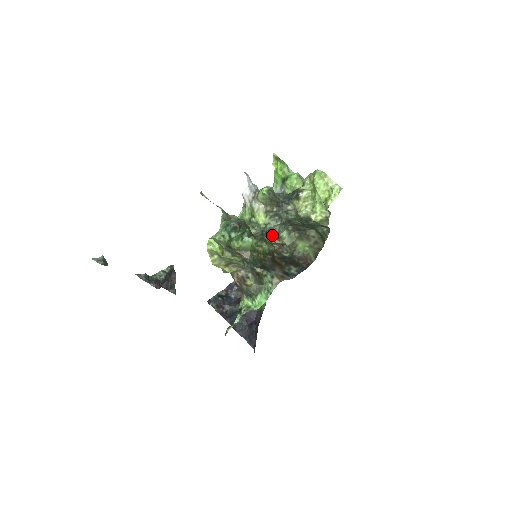
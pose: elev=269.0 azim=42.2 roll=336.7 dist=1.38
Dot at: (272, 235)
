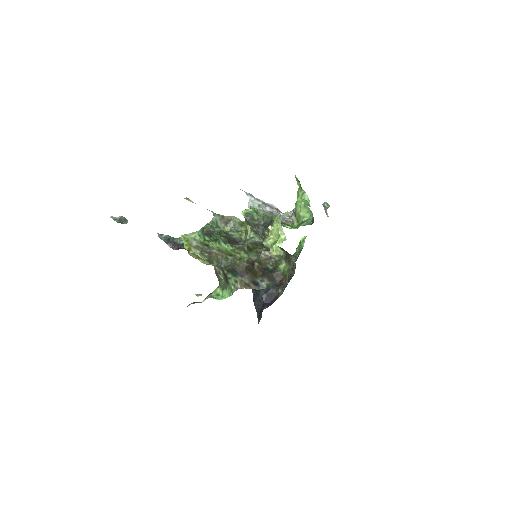
Dot at: (263, 246)
